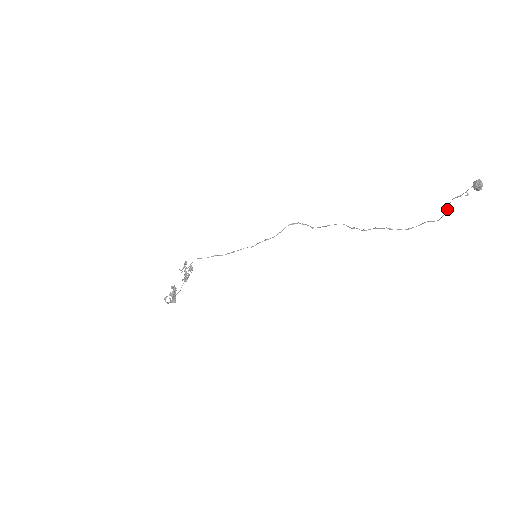
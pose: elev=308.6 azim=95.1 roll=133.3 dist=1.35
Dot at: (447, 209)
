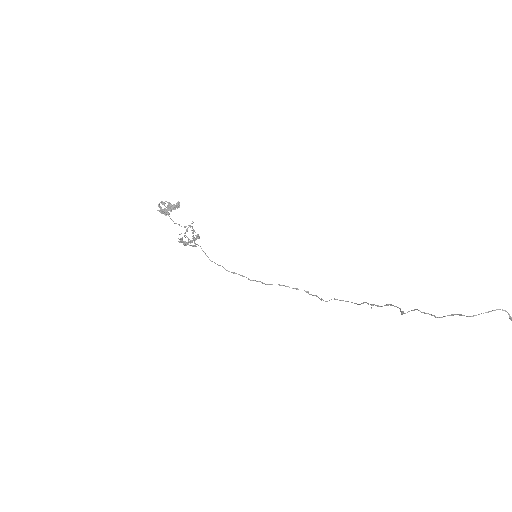
Dot at: occluded
